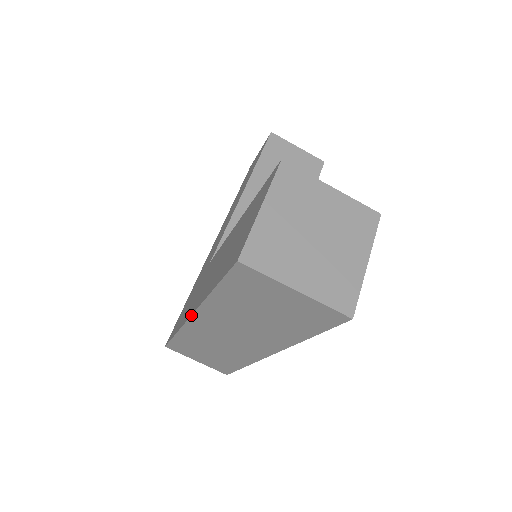
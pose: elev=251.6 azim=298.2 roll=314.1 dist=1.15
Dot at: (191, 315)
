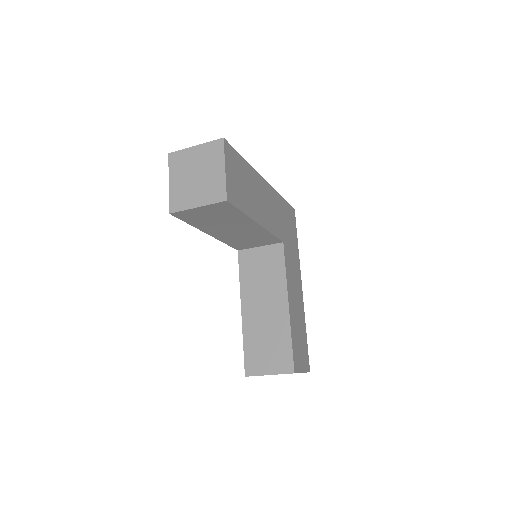
Dot at: occluded
